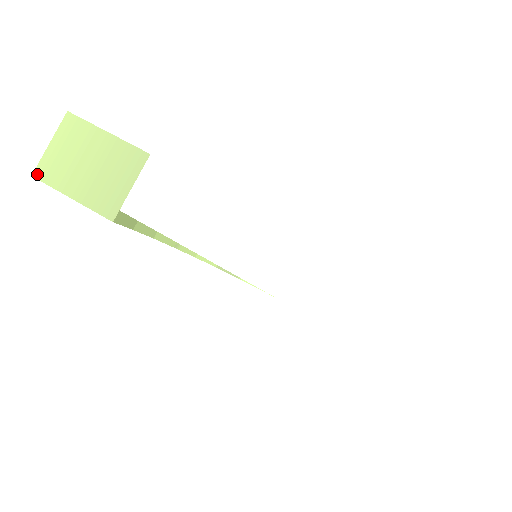
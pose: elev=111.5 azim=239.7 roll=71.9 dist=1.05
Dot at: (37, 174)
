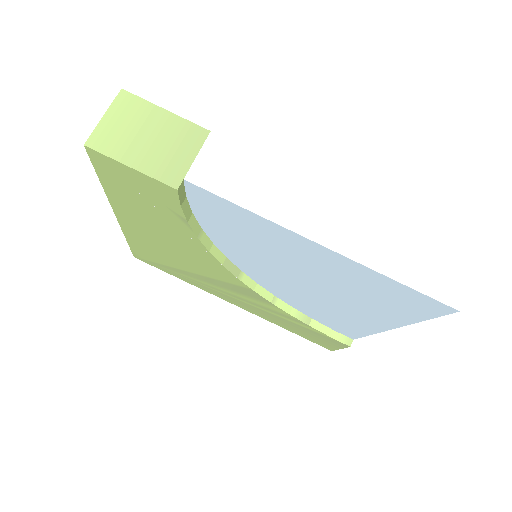
Dot at: (90, 143)
